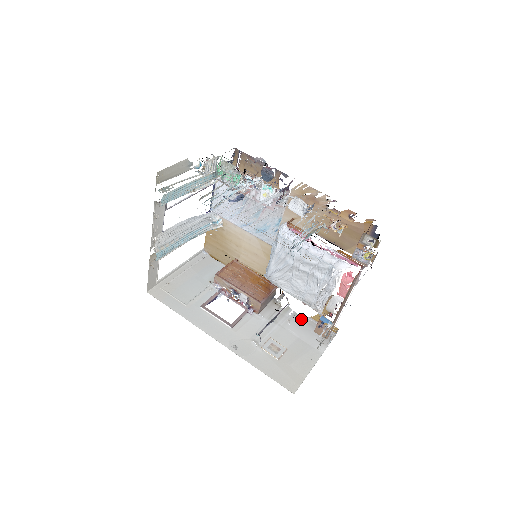
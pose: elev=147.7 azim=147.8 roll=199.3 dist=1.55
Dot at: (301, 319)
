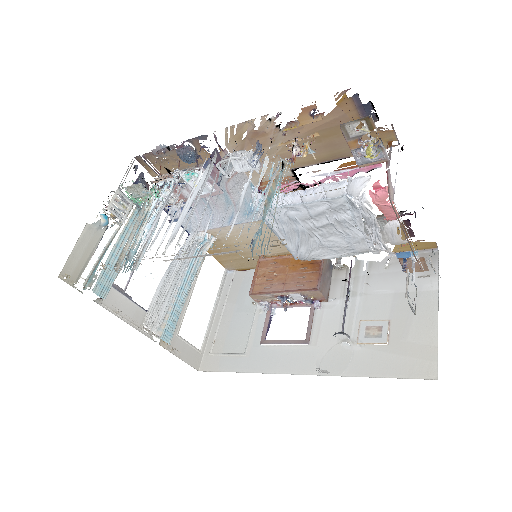
Dot at: (382, 265)
